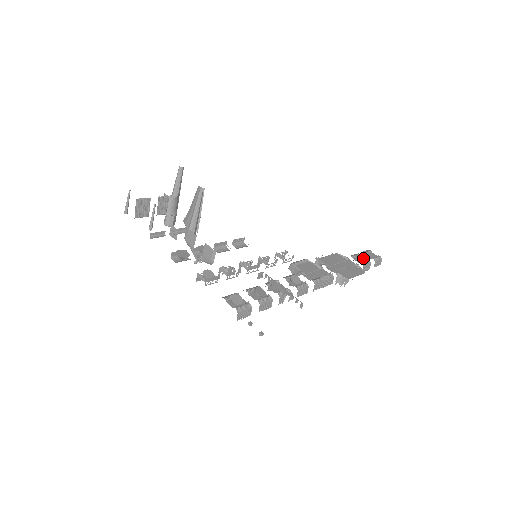
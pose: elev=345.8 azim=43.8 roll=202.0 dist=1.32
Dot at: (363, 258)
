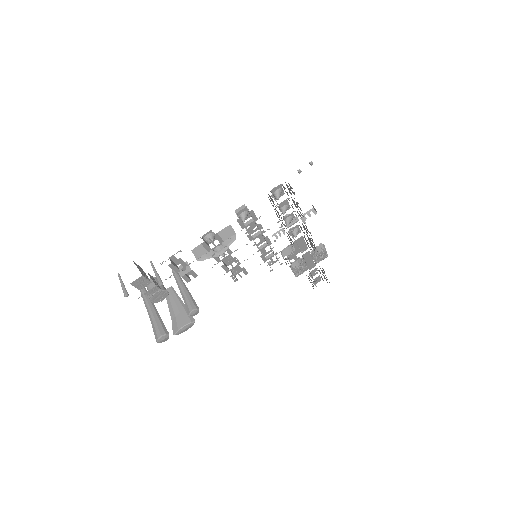
Dot at: occluded
